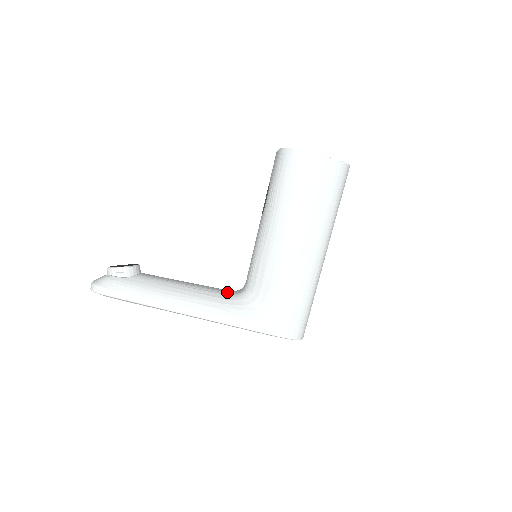
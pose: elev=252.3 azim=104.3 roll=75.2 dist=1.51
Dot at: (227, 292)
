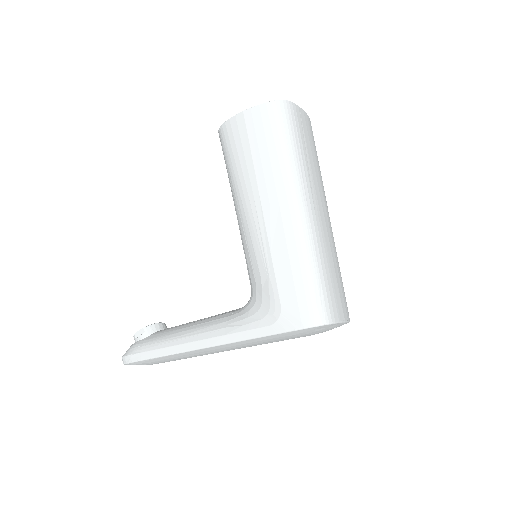
Dot at: (237, 309)
